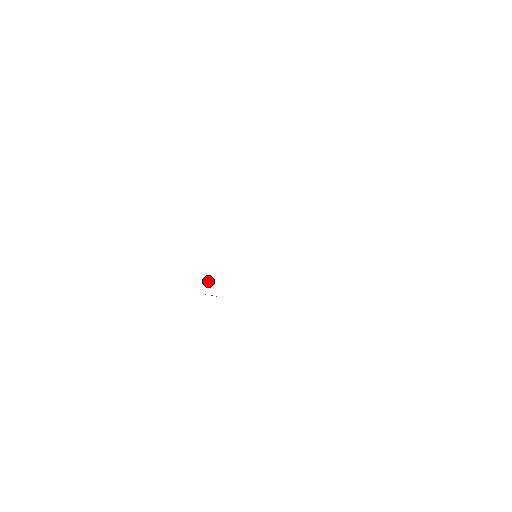
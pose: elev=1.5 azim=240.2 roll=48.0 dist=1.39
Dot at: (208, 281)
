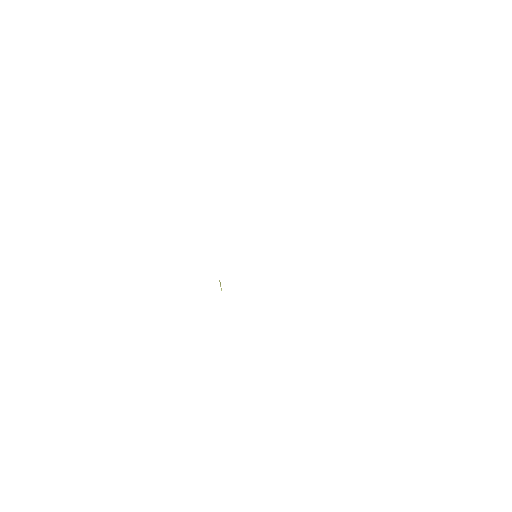
Dot at: occluded
